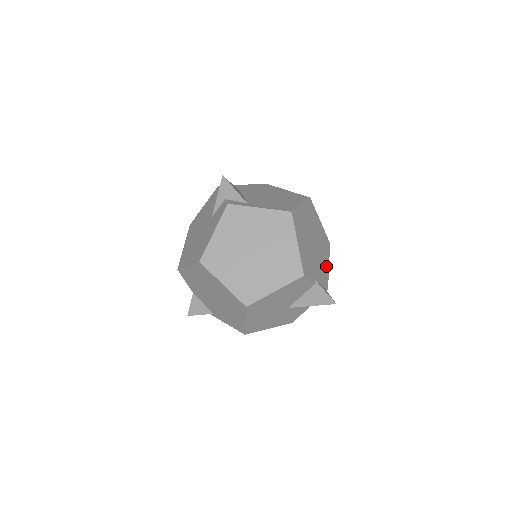
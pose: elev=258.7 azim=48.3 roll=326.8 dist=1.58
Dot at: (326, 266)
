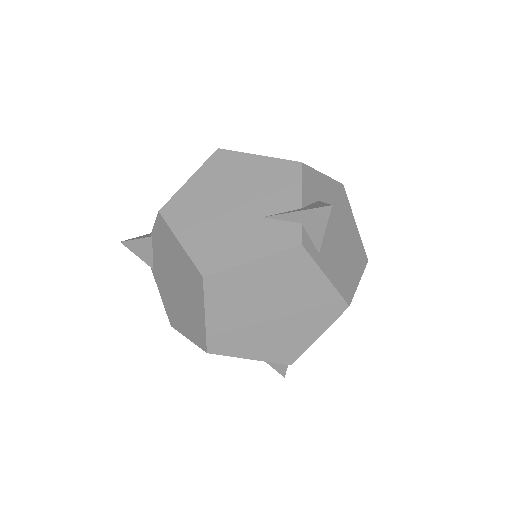
Dot at: occluded
